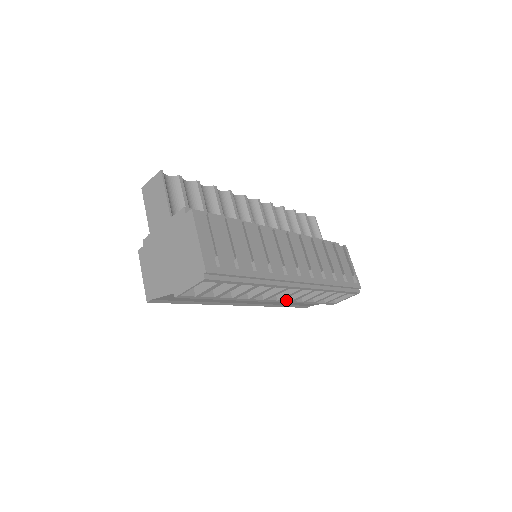
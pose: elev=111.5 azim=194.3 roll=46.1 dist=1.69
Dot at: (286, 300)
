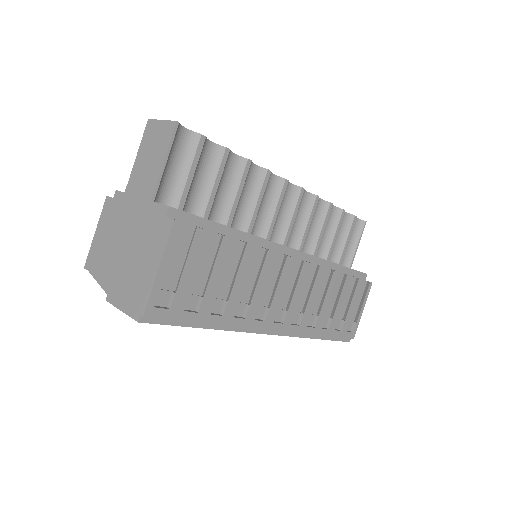
Dot at: occluded
